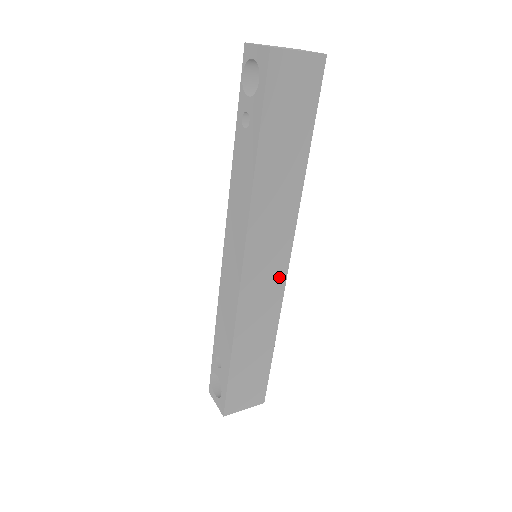
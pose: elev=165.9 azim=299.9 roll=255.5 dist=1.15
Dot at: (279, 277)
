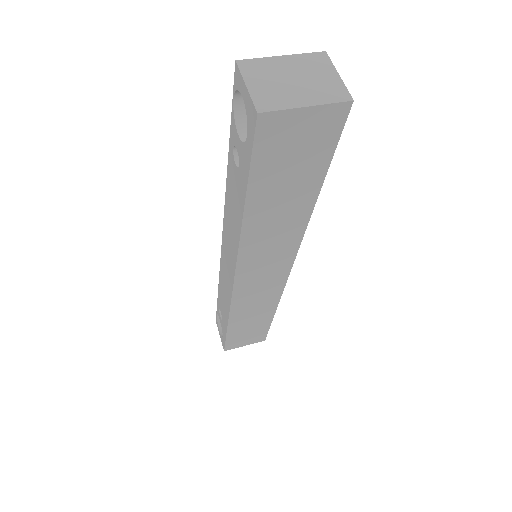
Dot at: (278, 280)
